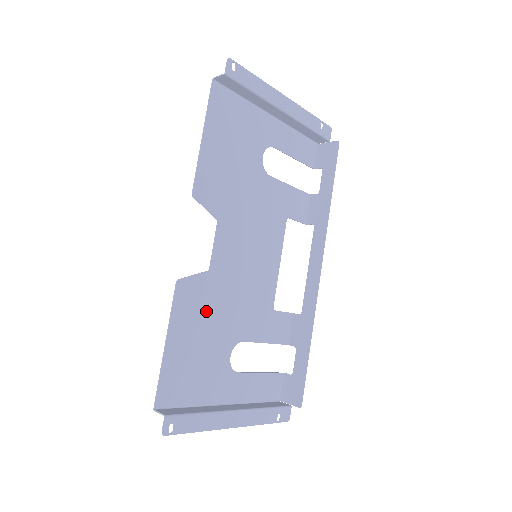
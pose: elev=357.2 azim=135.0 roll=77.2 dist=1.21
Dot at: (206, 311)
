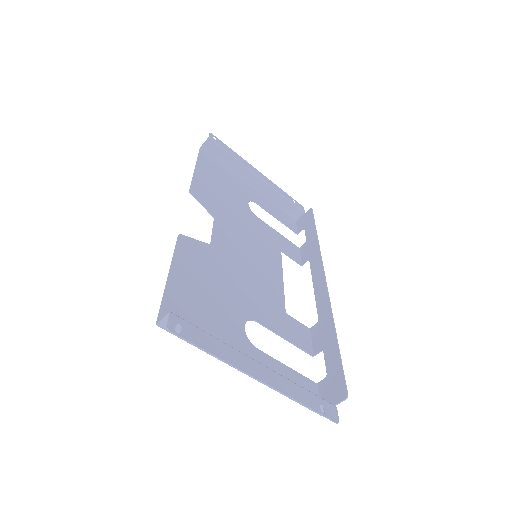
Dot at: (211, 272)
